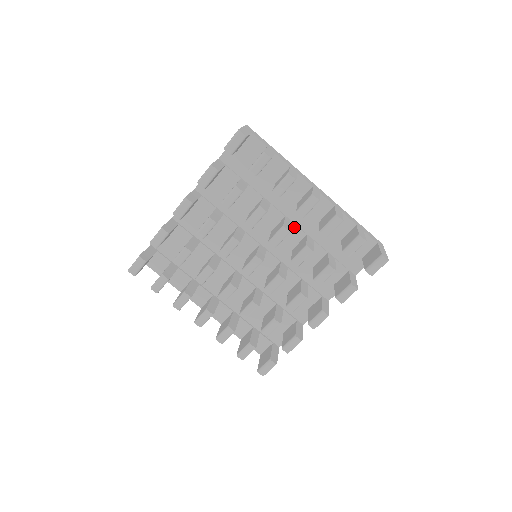
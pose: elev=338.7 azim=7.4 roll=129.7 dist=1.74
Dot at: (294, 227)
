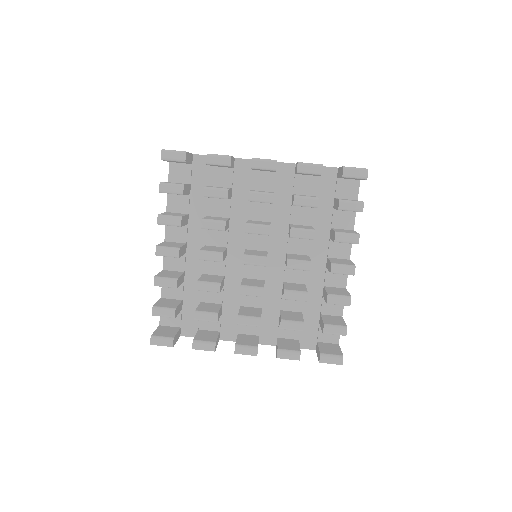
Dot at: occluded
